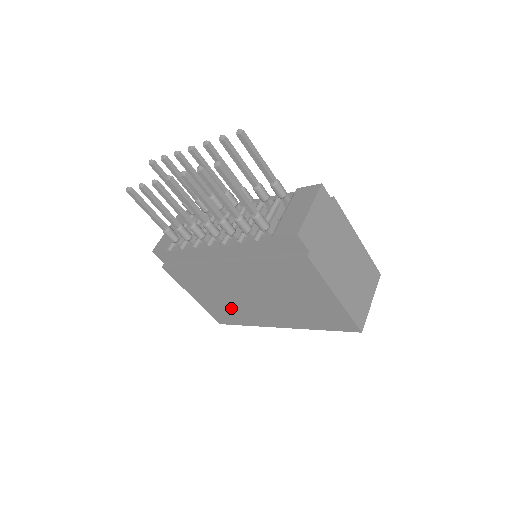
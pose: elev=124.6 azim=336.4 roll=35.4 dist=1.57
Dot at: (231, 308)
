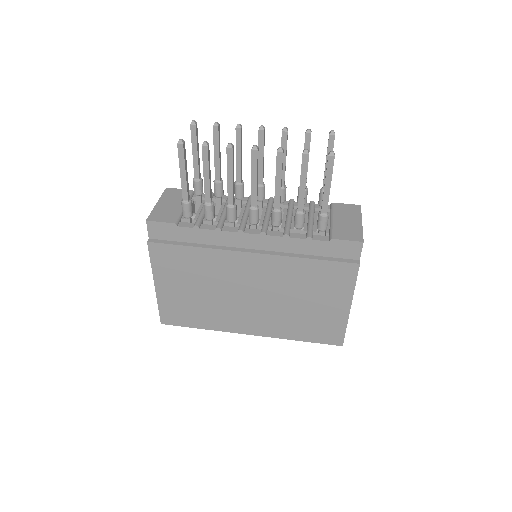
Dot at: (202, 306)
